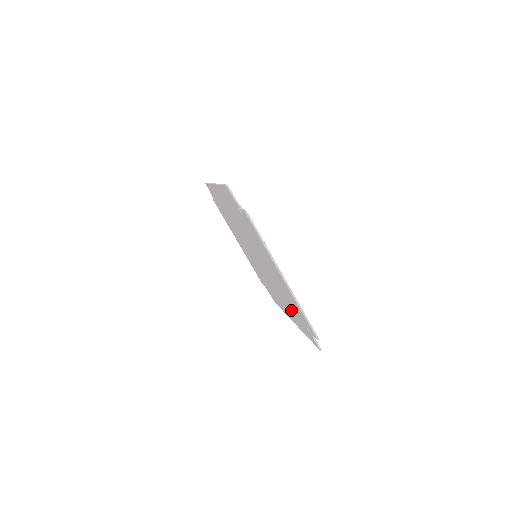
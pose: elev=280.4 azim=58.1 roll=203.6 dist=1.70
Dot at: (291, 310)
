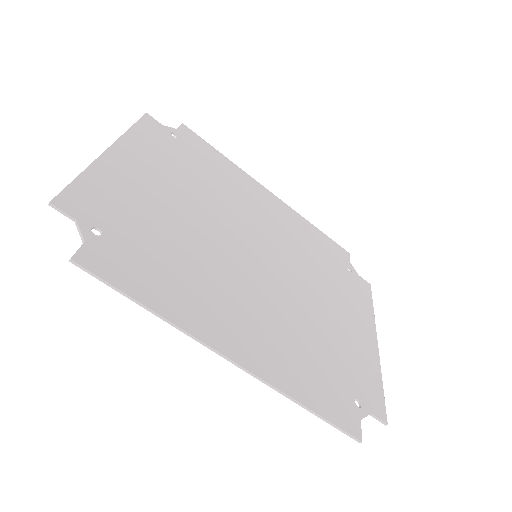
Dot at: (309, 247)
